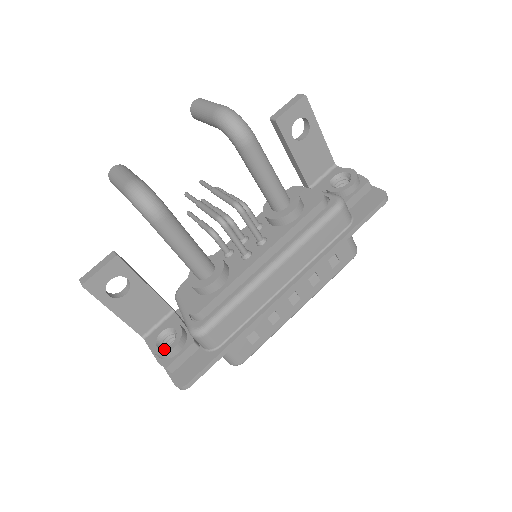
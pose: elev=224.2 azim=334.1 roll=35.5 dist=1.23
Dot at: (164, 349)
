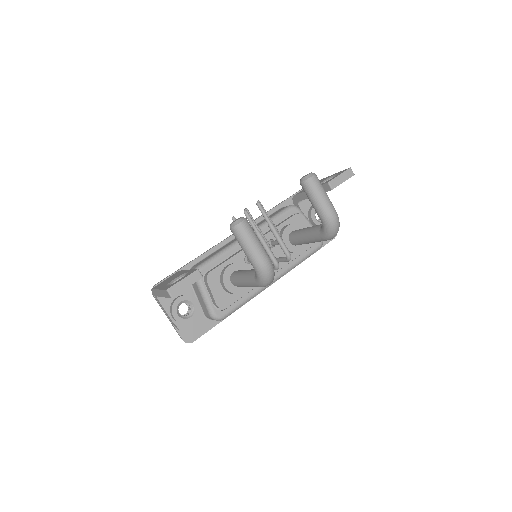
Dot at: (185, 320)
